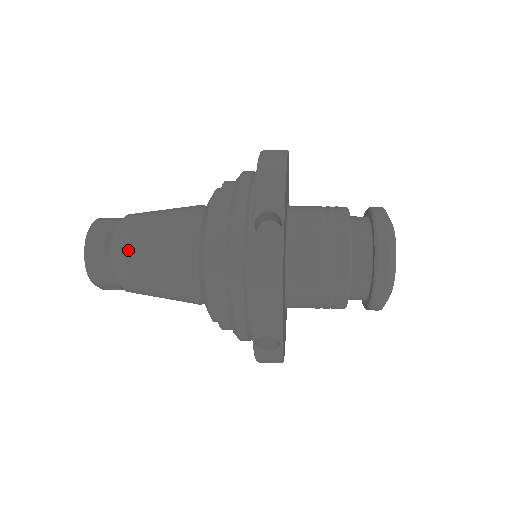
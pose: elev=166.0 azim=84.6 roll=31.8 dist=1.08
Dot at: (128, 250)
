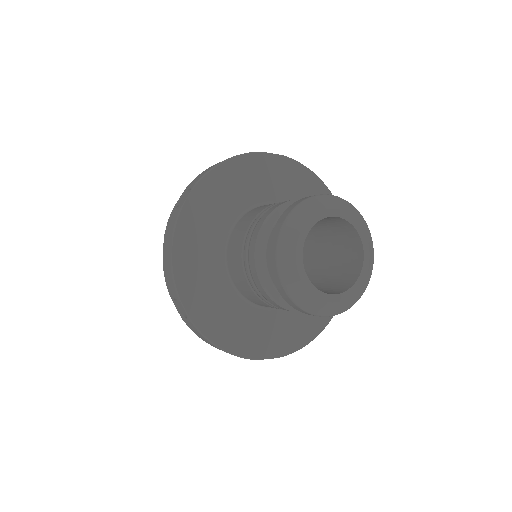
Dot at: occluded
